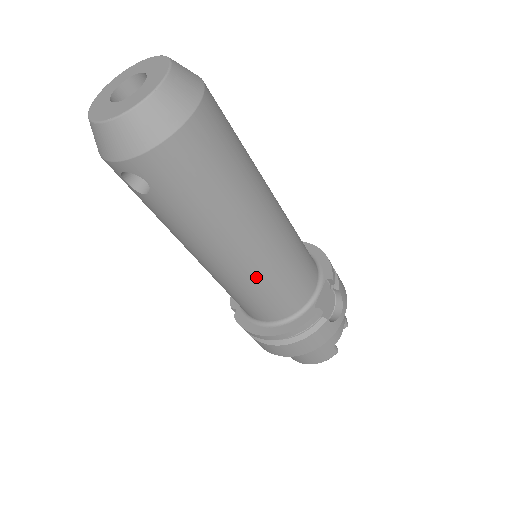
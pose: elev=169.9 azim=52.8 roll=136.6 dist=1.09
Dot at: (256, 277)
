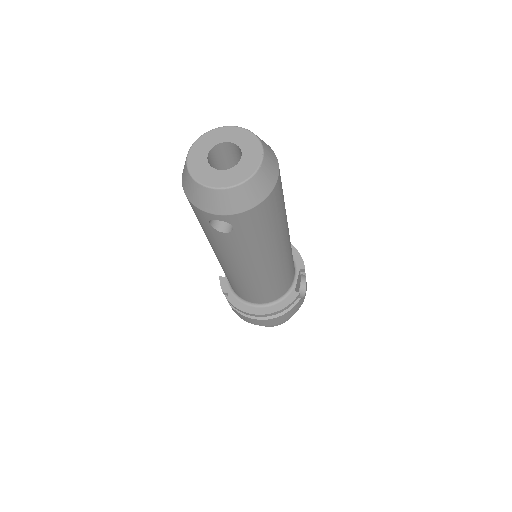
Dot at: (270, 278)
